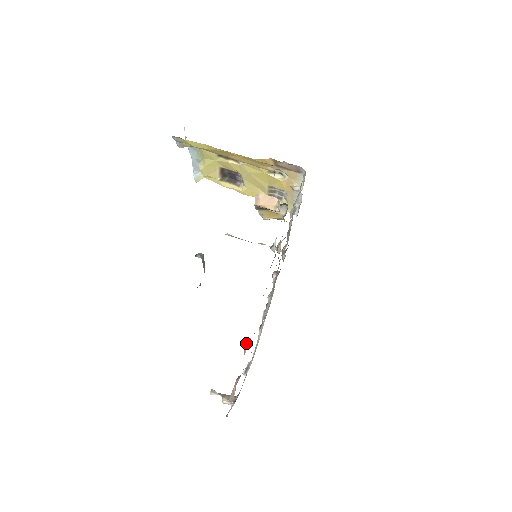
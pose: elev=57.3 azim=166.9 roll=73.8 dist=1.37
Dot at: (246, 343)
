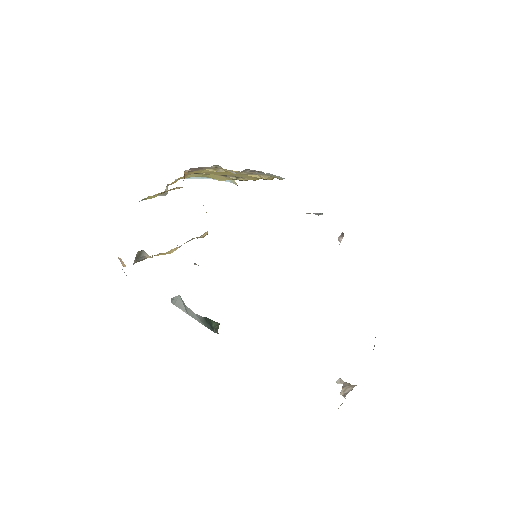
Dot at: occluded
